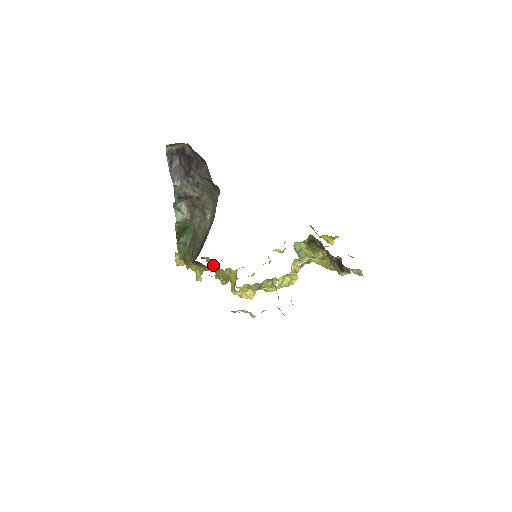
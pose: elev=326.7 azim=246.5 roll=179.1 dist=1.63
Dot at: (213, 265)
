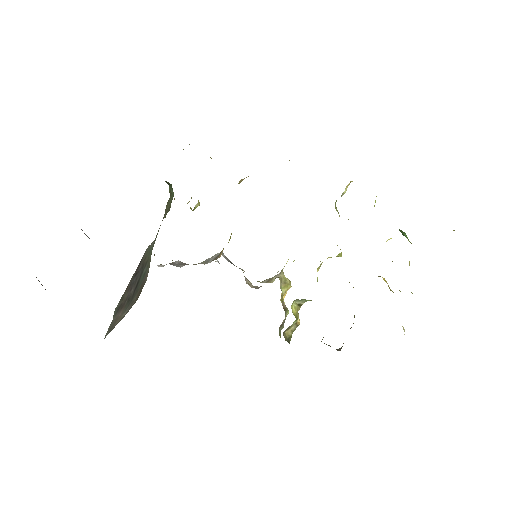
Dot at: occluded
